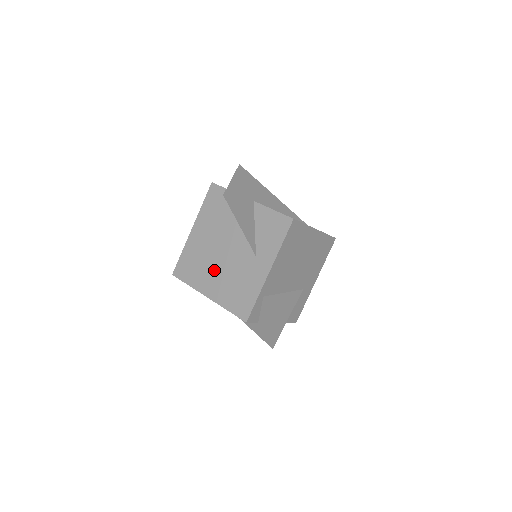
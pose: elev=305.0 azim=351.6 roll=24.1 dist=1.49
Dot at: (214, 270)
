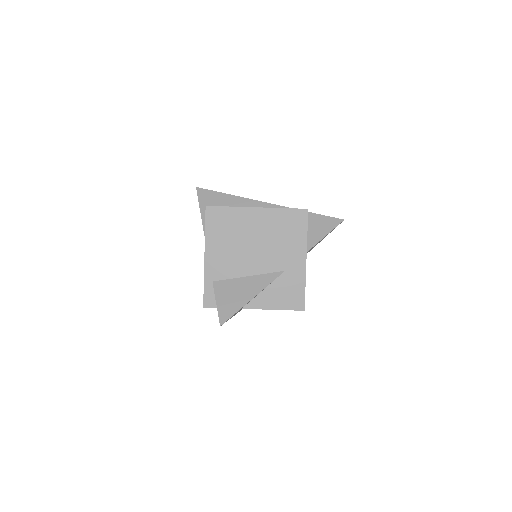
Dot at: occluded
